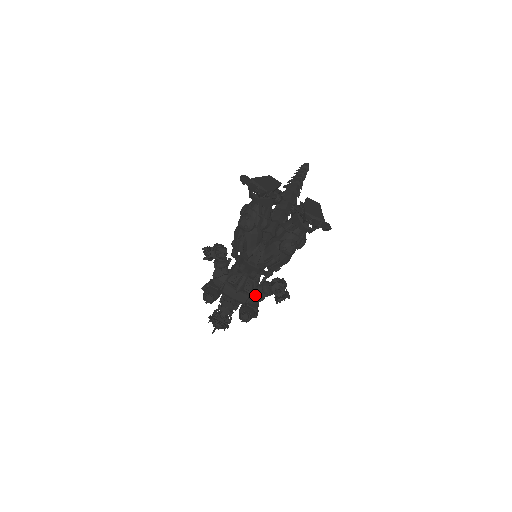
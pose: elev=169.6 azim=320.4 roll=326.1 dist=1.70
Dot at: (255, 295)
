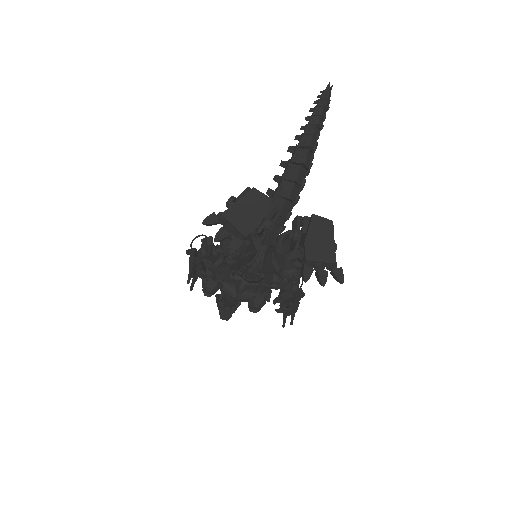
Dot at: (262, 289)
